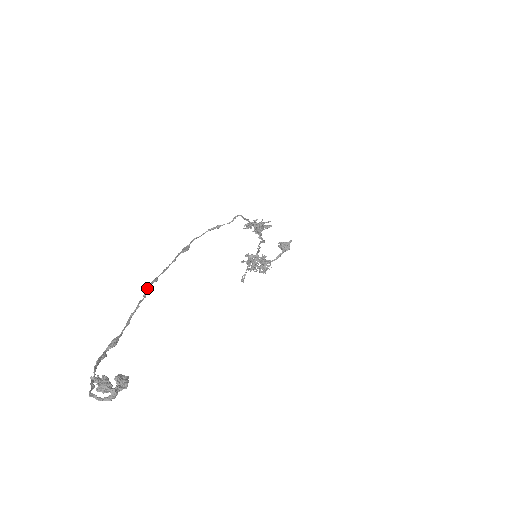
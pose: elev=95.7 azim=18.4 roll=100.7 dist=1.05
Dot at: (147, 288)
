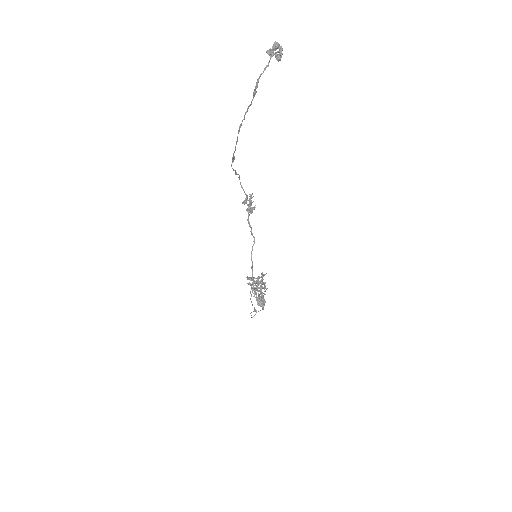
Dot at: (240, 124)
